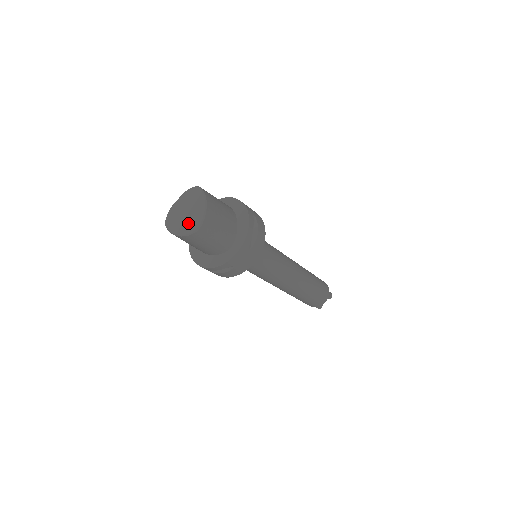
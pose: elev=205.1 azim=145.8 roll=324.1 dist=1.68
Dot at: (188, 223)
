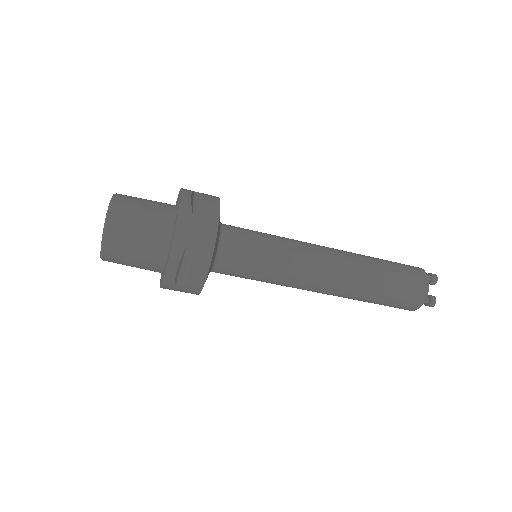
Dot at: occluded
